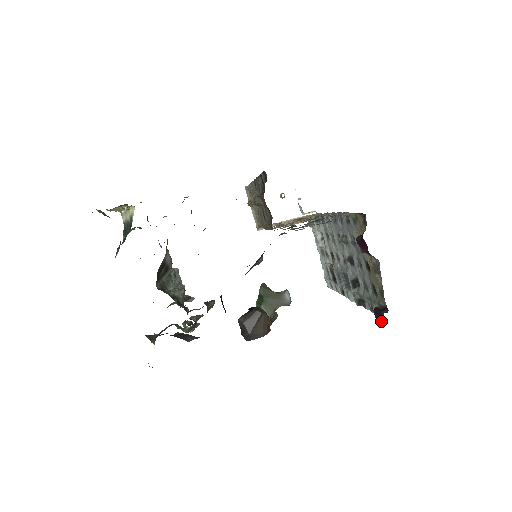
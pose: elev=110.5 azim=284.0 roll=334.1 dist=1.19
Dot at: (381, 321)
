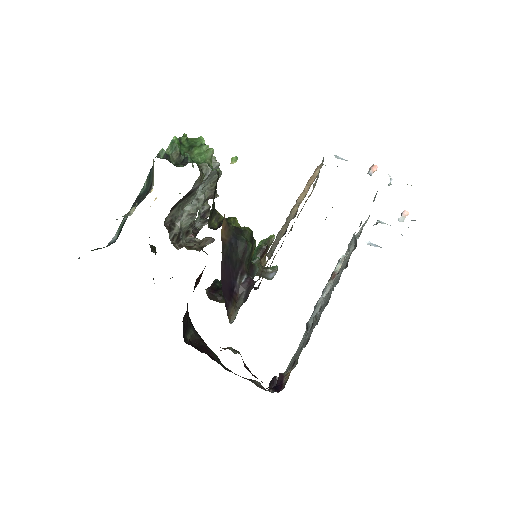
Dot at: (270, 385)
